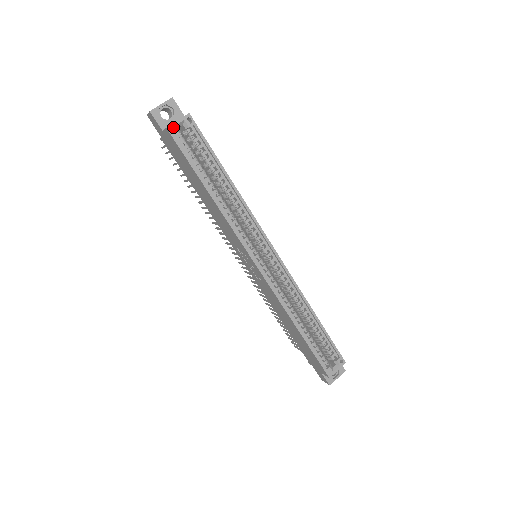
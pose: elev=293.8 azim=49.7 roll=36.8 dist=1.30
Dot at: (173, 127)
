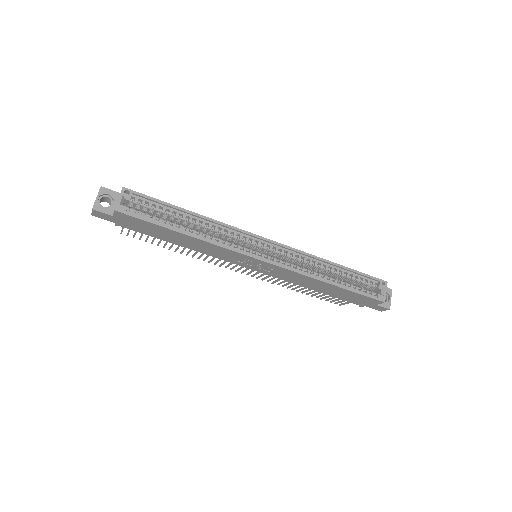
Dot at: (119, 206)
